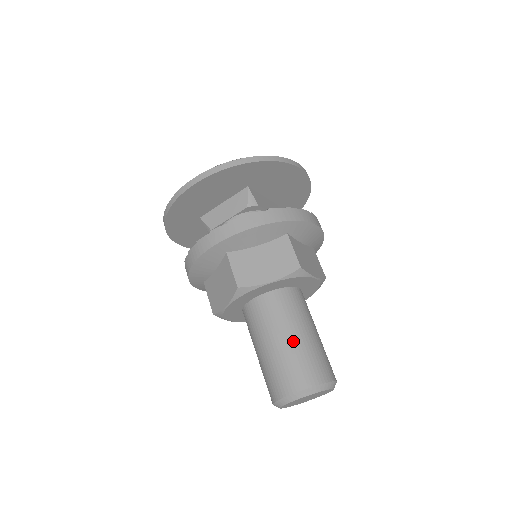
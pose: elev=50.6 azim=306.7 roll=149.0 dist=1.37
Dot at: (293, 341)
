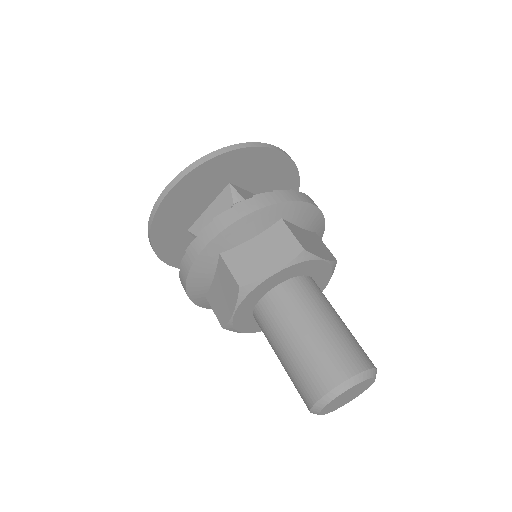
Dot at: (315, 333)
